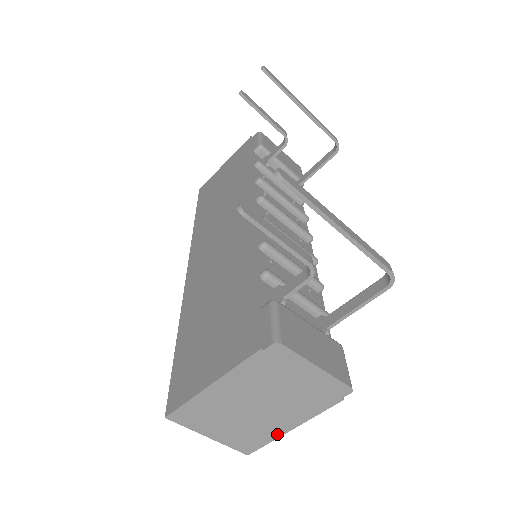
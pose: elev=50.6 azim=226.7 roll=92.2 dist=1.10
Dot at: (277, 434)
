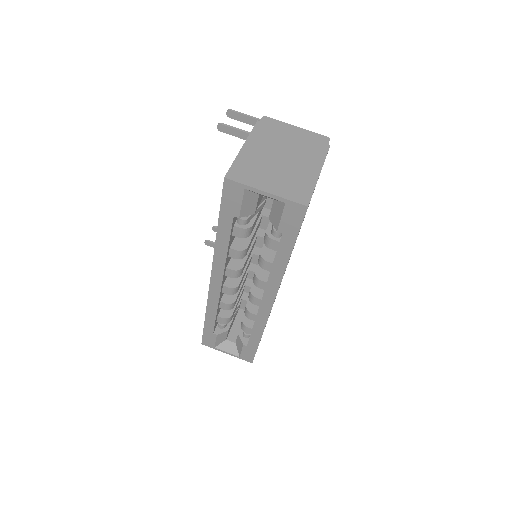
Dot at: (313, 180)
